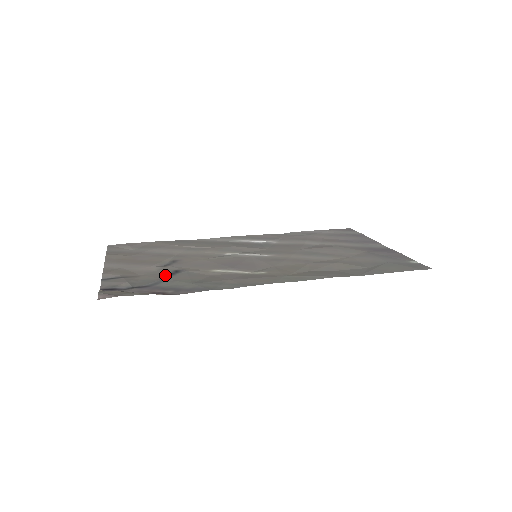
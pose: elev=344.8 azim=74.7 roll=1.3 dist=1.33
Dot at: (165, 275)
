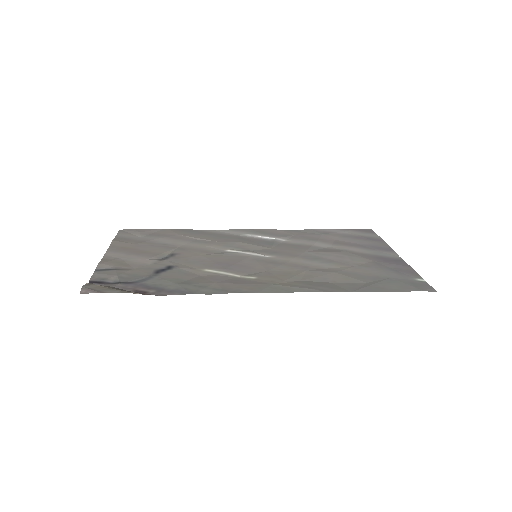
Dot at: (156, 271)
